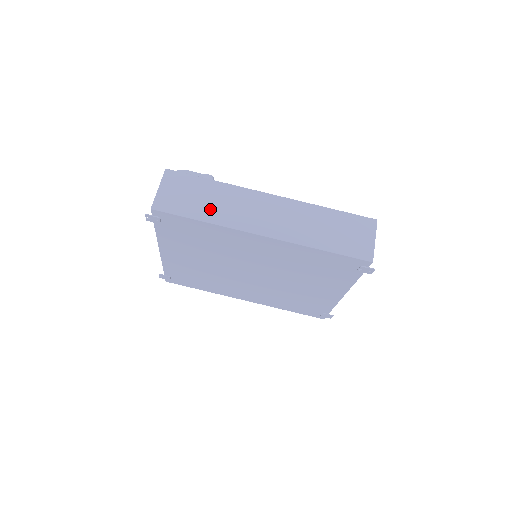
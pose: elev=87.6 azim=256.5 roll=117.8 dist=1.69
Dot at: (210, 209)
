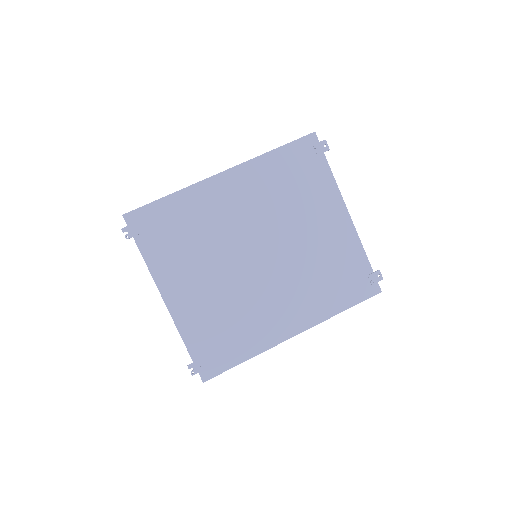
Dot at: occluded
